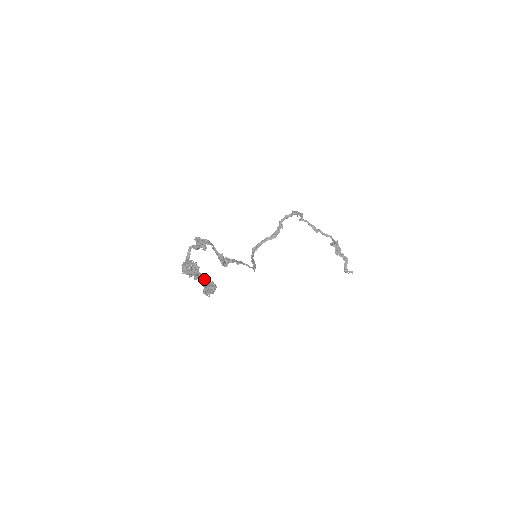
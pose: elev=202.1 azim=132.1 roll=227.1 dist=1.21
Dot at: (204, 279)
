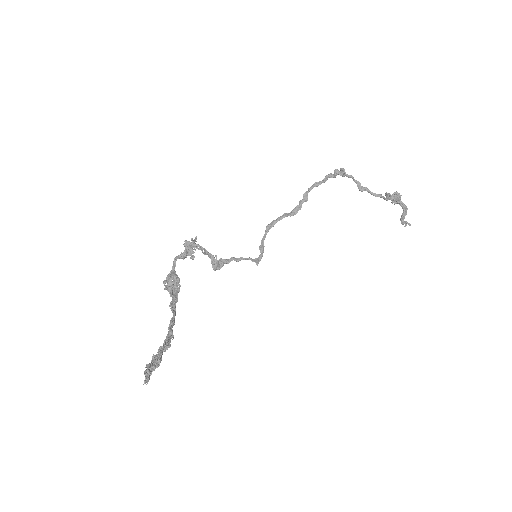
Dot at: (173, 317)
